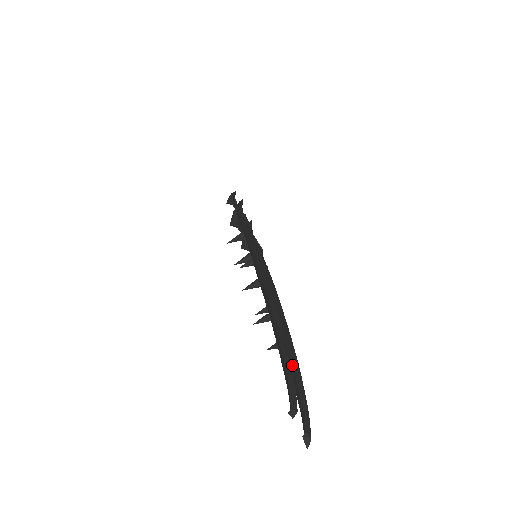
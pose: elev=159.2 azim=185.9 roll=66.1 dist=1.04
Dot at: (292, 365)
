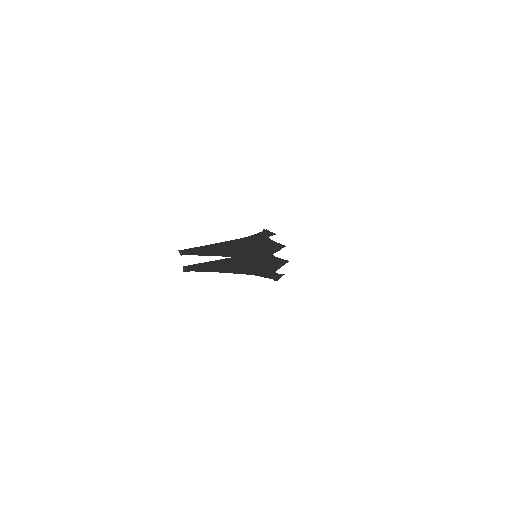
Dot at: (208, 262)
